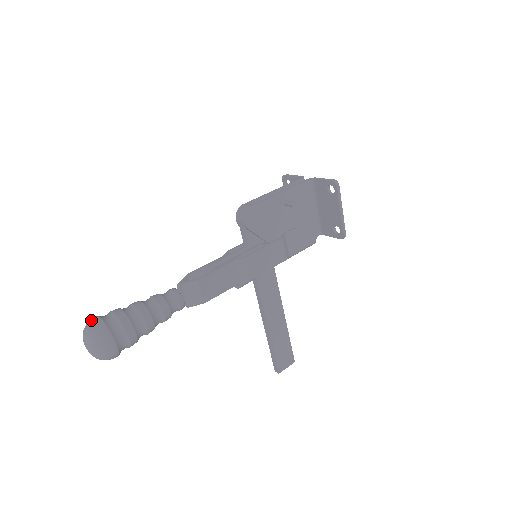
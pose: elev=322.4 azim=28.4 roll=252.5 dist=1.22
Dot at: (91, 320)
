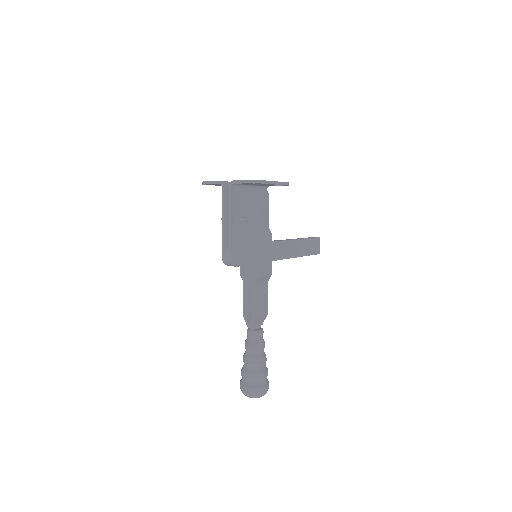
Dot at: (243, 391)
